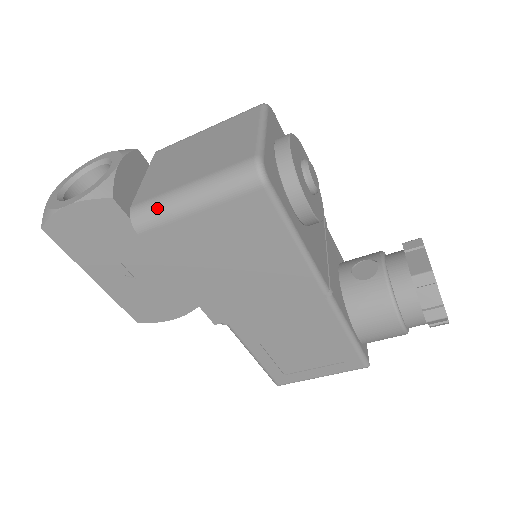
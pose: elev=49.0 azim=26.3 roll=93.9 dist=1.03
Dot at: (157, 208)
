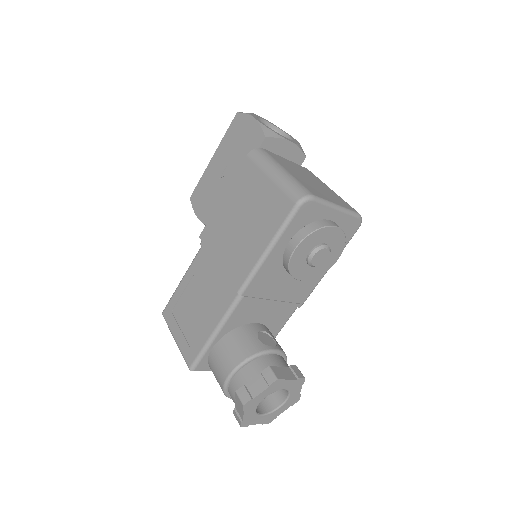
Dot at: (265, 158)
